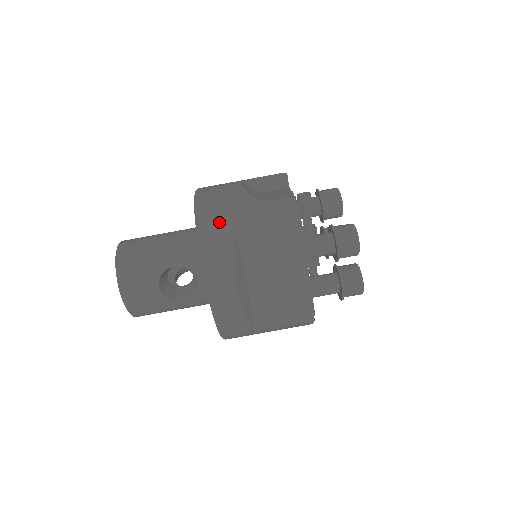
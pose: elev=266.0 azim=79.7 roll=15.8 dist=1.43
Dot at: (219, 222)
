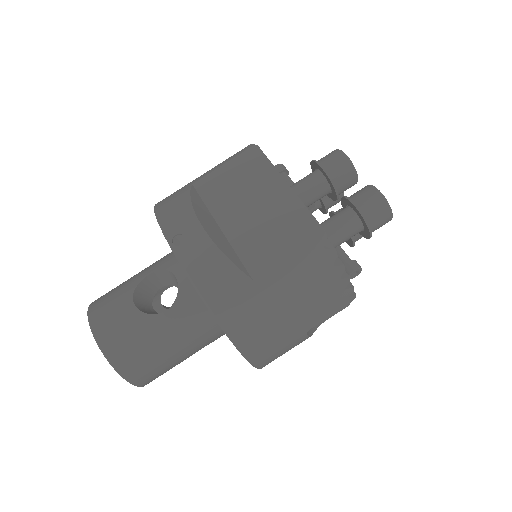
Dot at: (176, 191)
